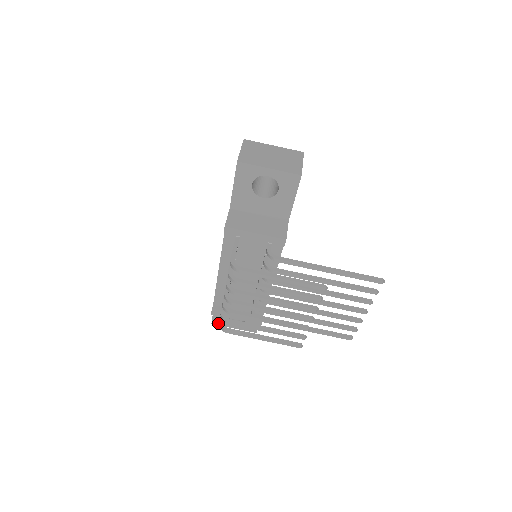
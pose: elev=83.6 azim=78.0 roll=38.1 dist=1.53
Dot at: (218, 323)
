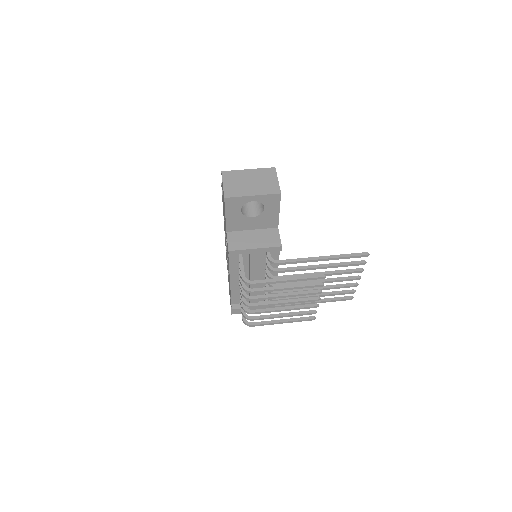
Dot at: (237, 312)
